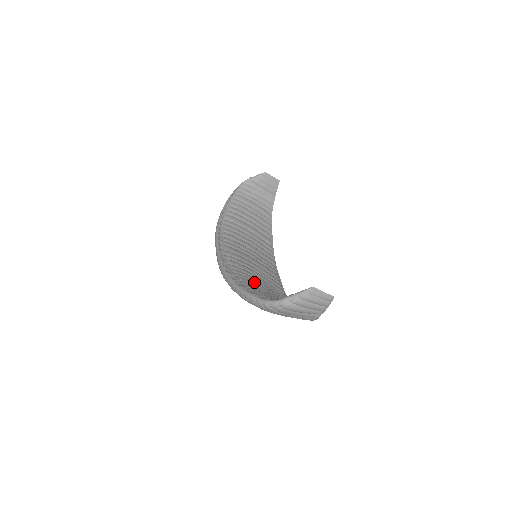
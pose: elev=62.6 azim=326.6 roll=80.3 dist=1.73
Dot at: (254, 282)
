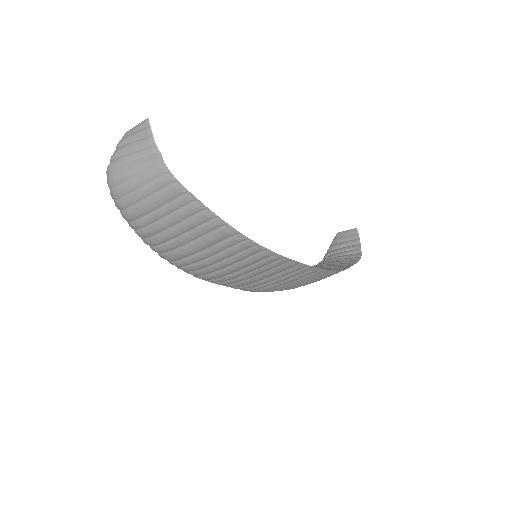
Dot at: occluded
